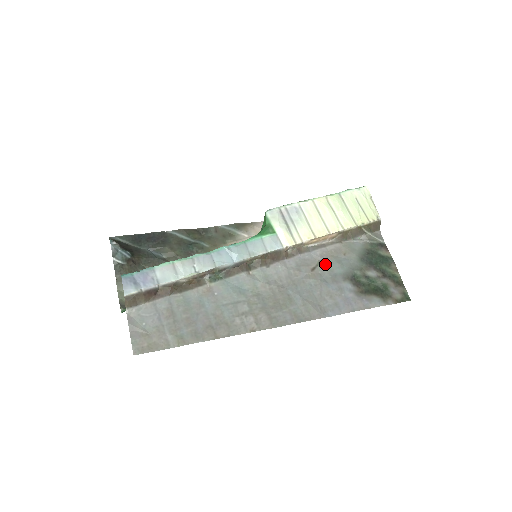
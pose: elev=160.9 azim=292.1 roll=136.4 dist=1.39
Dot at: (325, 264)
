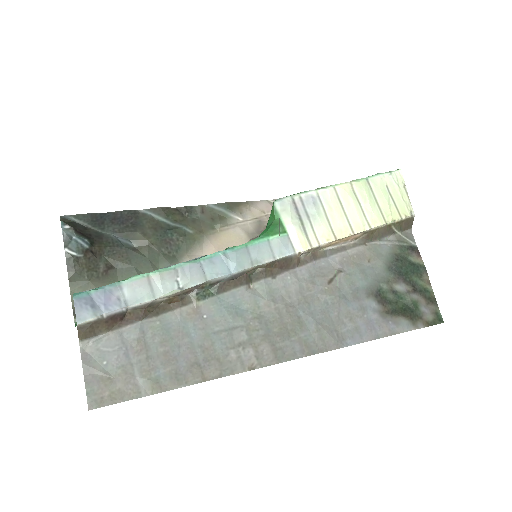
Dot at: (345, 274)
